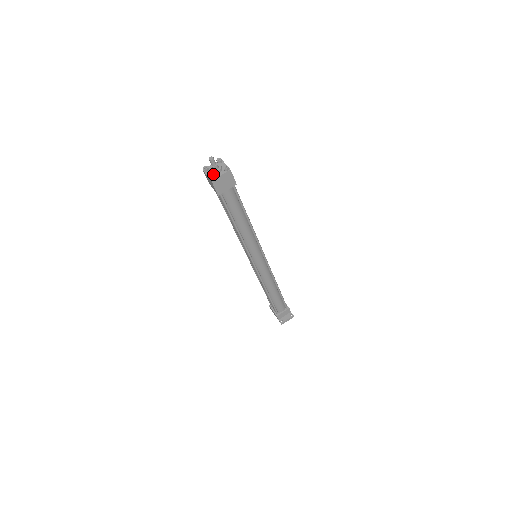
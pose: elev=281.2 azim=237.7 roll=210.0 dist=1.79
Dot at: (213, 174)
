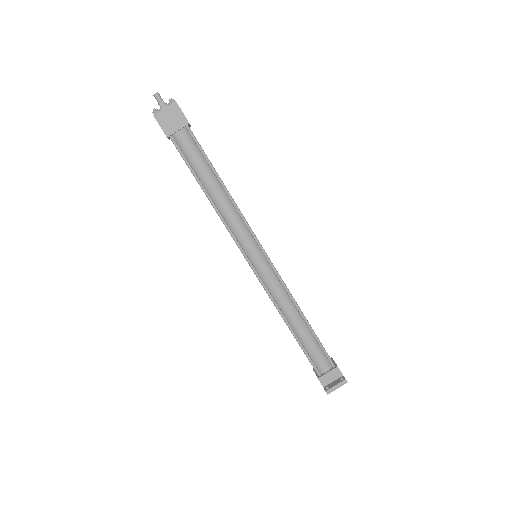
Dot at: (157, 109)
